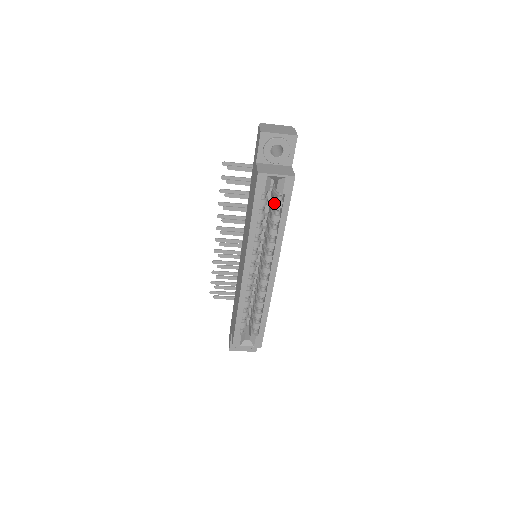
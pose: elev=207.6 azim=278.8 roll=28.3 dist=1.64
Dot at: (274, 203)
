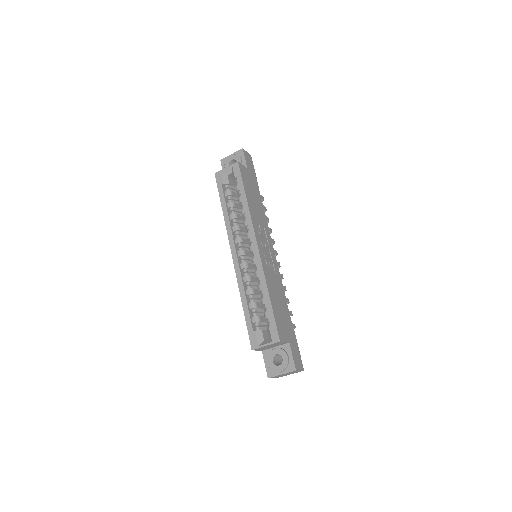
Dot at: (236, 191)
